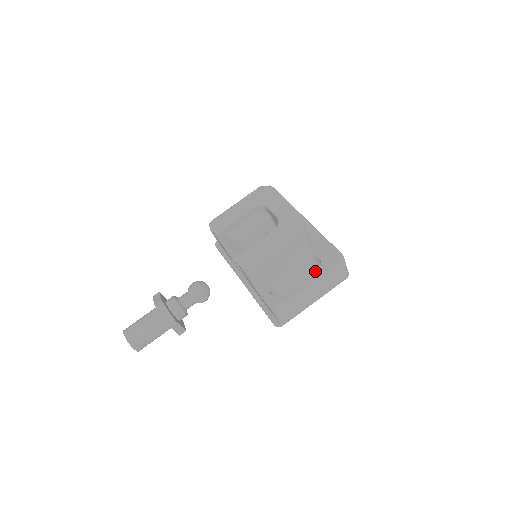
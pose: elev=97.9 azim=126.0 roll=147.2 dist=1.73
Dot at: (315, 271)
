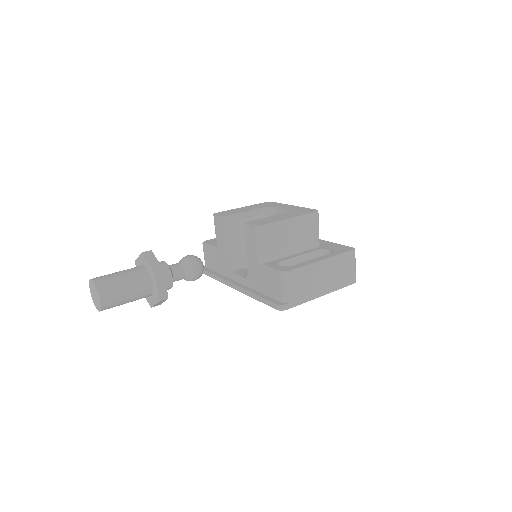
Dot at: (327, 254)
